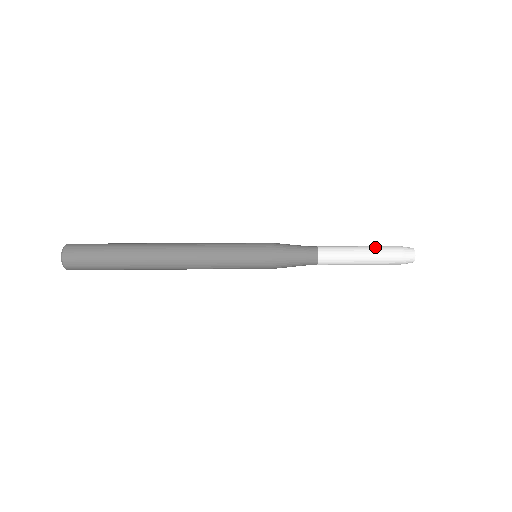
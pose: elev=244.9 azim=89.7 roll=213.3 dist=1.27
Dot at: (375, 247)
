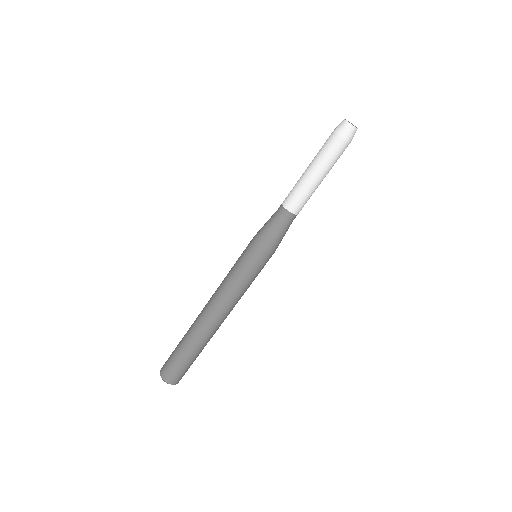
Dot at: (317, 154)
